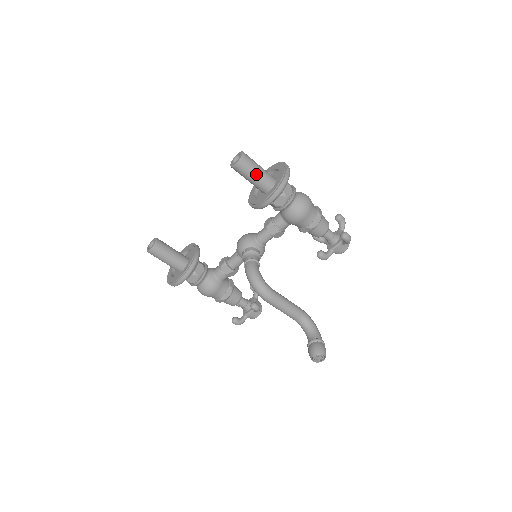
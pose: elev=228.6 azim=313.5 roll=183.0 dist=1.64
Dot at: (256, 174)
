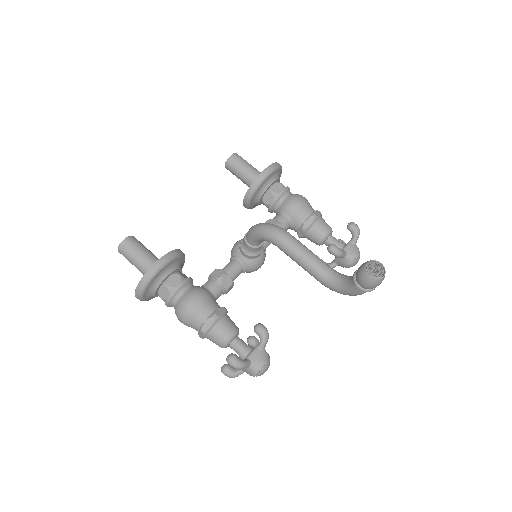
Dot at: (250, 166)
